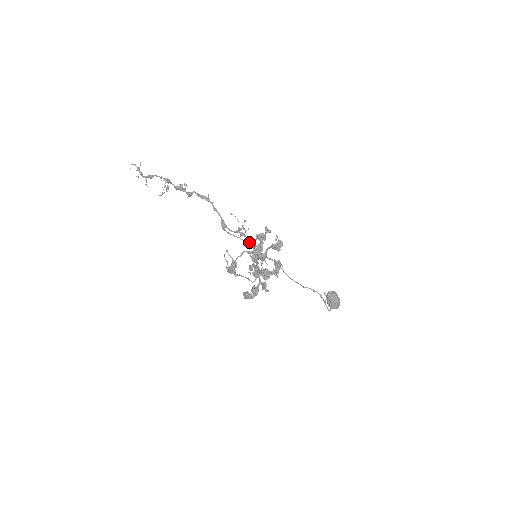
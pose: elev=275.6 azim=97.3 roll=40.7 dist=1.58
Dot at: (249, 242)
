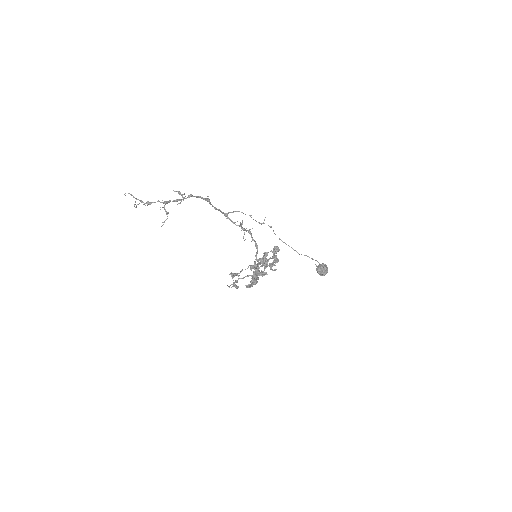
Dot at: (250, 233)
